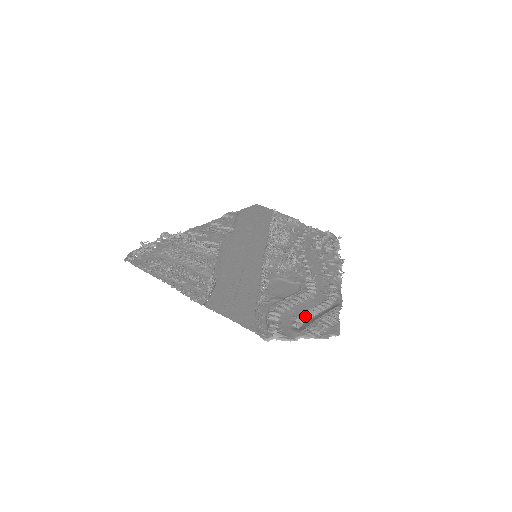
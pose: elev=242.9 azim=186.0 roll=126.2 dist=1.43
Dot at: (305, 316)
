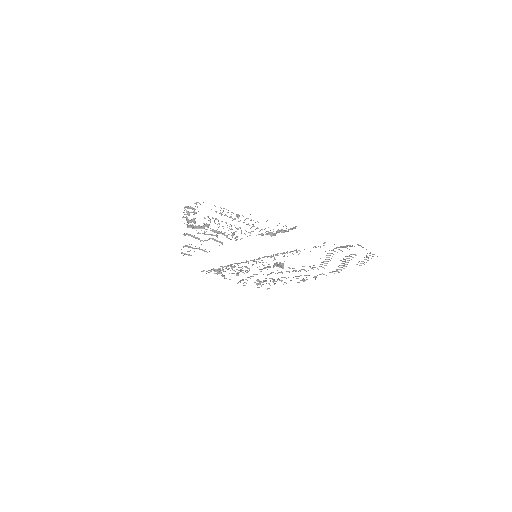
Dot at: (349, 258)
